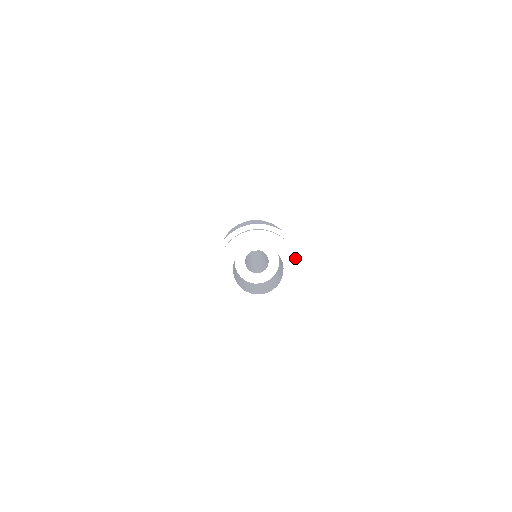
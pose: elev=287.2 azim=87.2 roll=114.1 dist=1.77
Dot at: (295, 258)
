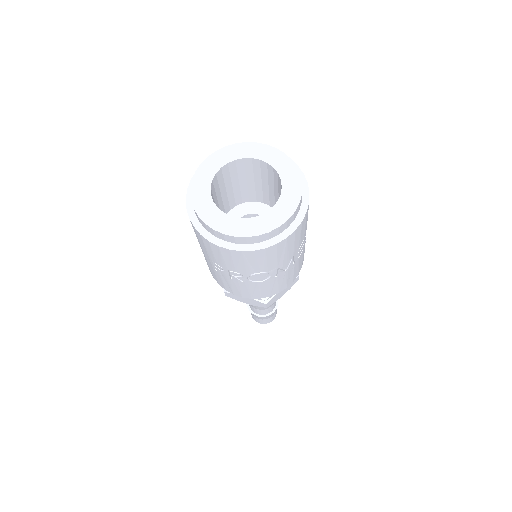
Dot at: (294, 165)
